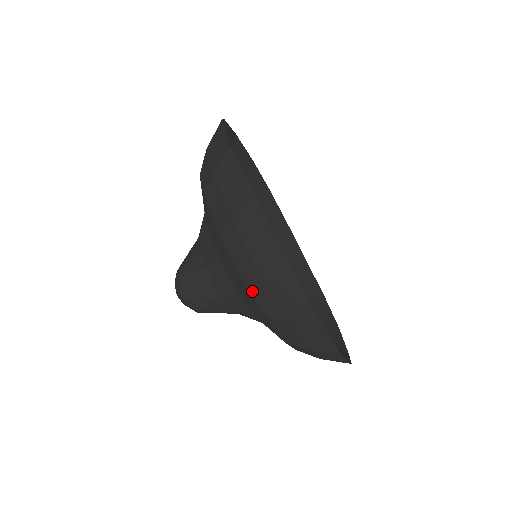
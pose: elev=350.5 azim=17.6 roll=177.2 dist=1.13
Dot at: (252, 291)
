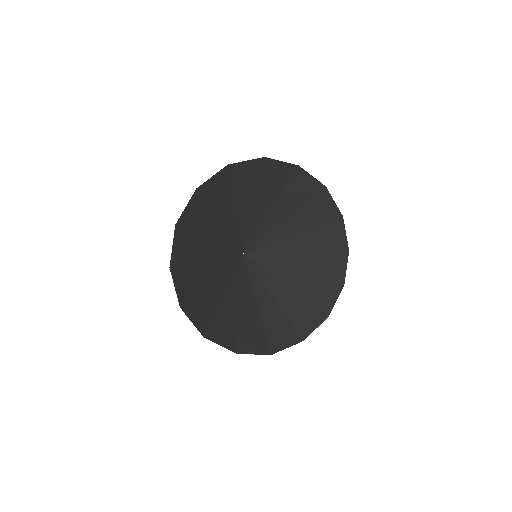
Dot at: occluded
